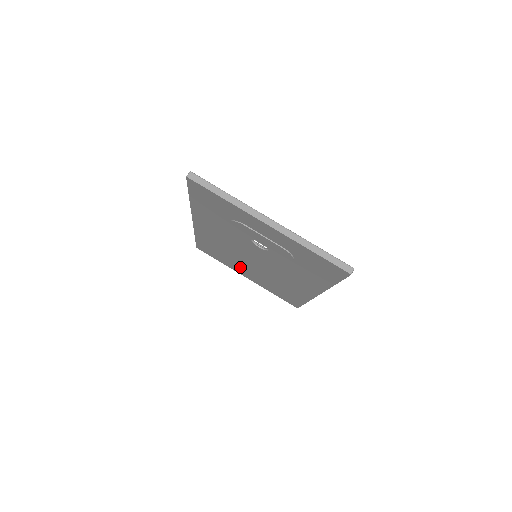
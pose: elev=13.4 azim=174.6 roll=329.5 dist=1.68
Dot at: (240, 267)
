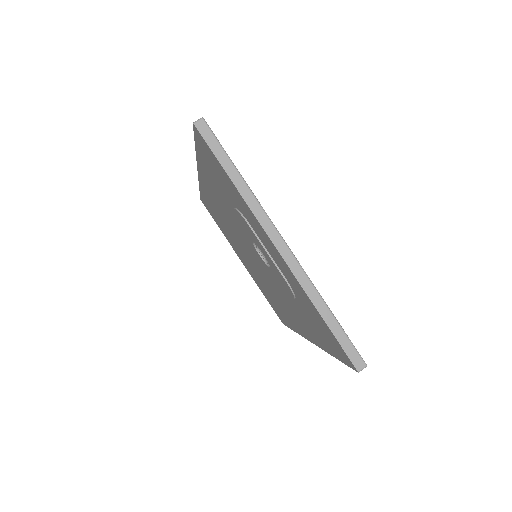
Dot at: (238, 250)
